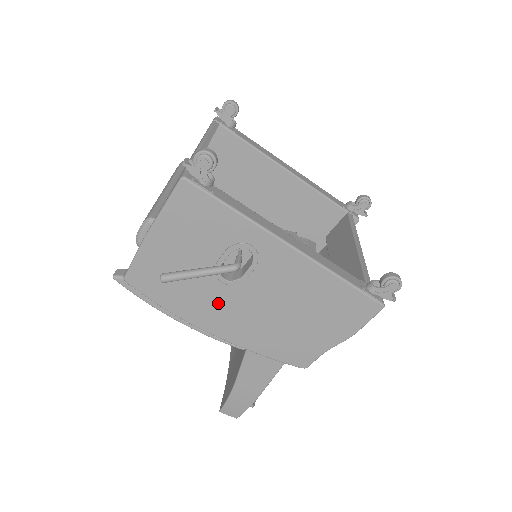
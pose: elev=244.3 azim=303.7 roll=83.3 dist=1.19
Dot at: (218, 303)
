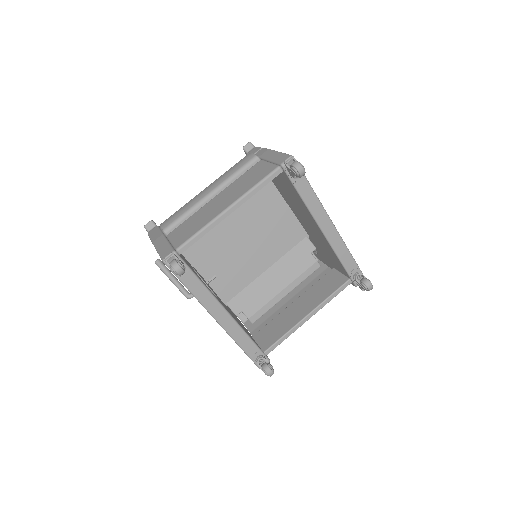
Dot at: occluded
